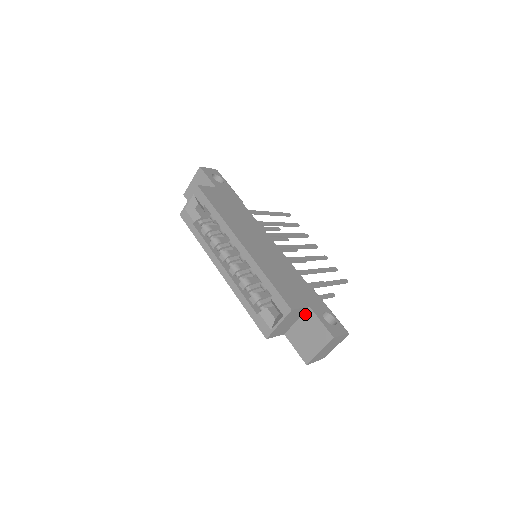
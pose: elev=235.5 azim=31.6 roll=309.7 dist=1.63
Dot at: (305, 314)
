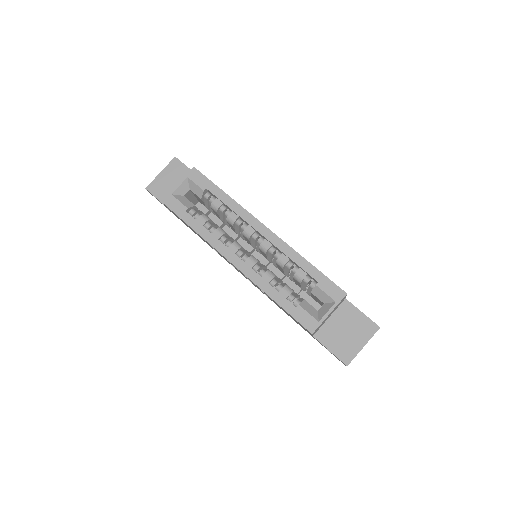
Dot at: (341, 307)
